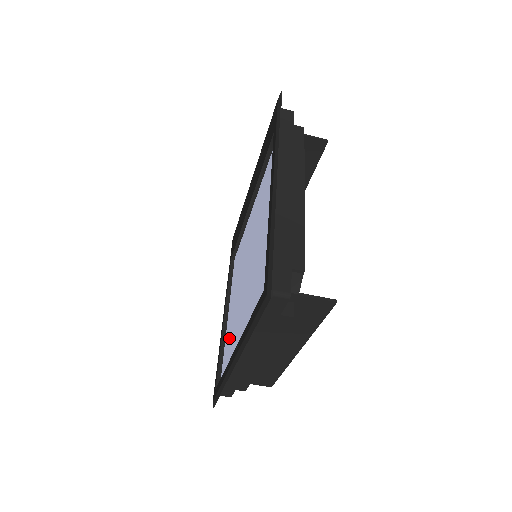
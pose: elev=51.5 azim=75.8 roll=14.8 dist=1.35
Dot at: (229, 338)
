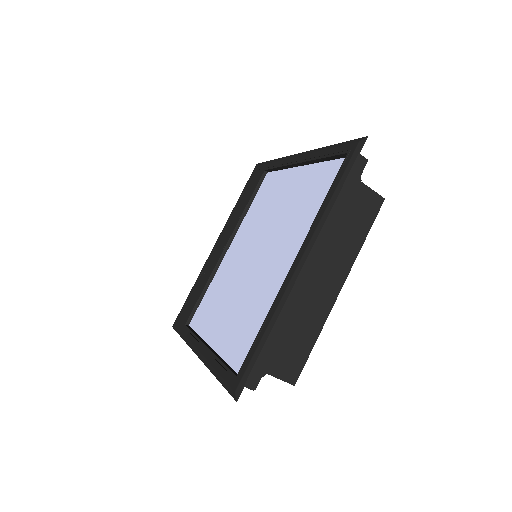
Dot at: (239, 327)
